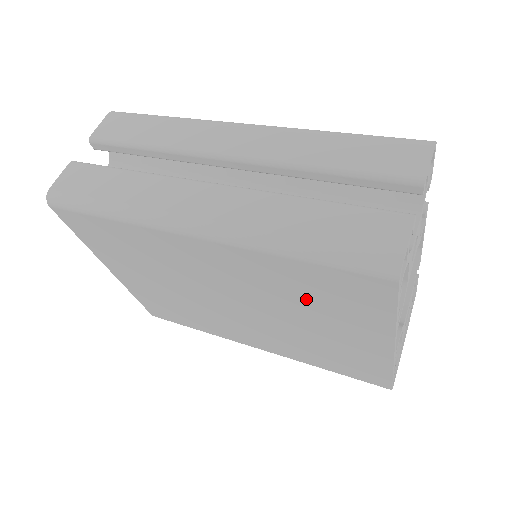
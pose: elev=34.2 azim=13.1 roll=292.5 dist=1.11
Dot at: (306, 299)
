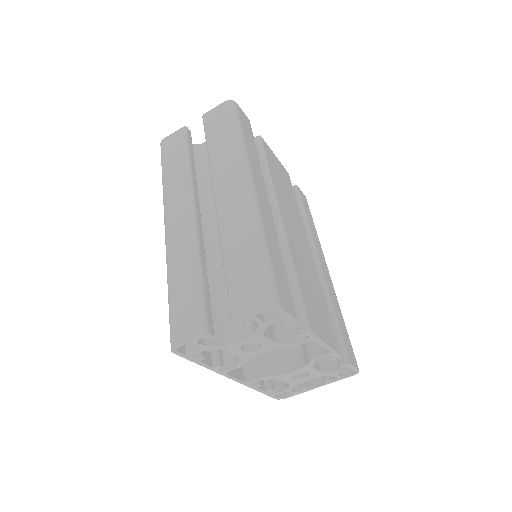
Dot at: occluded
